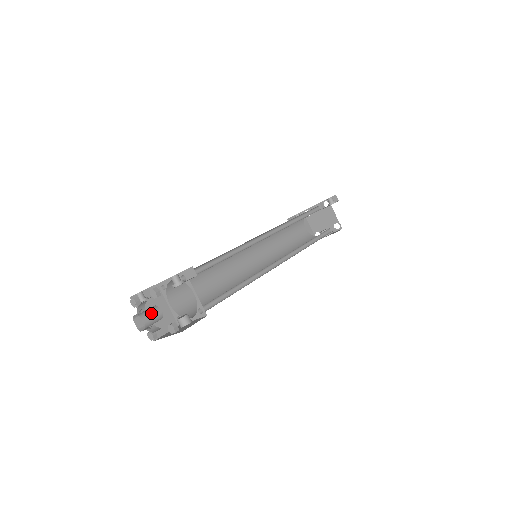
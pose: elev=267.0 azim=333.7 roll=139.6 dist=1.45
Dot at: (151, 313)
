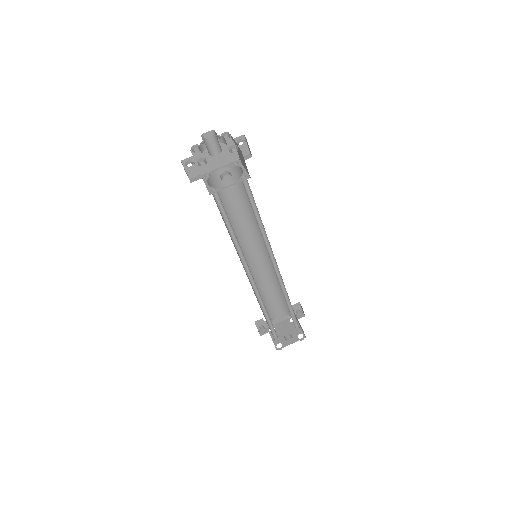
Dot at: (217, 140)
